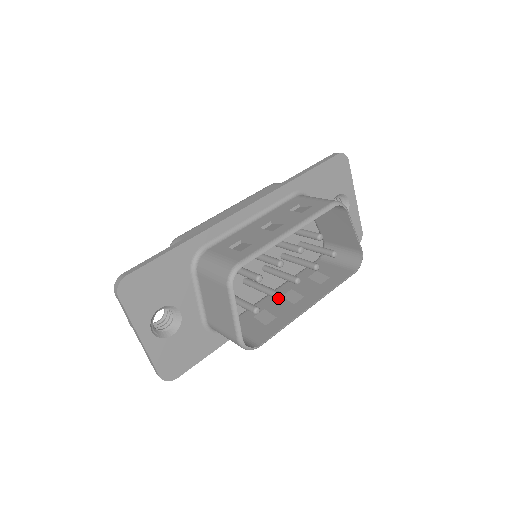
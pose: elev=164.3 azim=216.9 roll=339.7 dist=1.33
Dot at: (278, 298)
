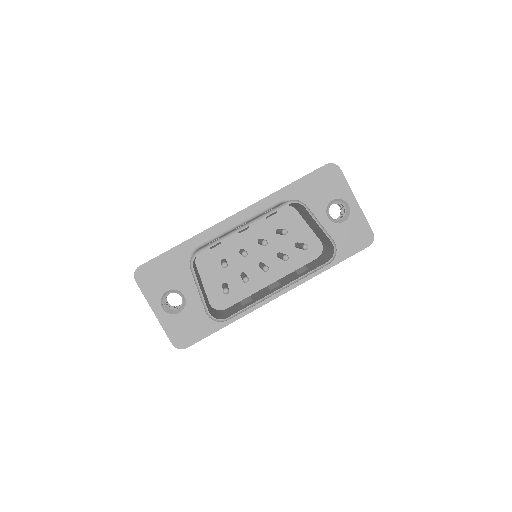
Dot at: (246, 282)
